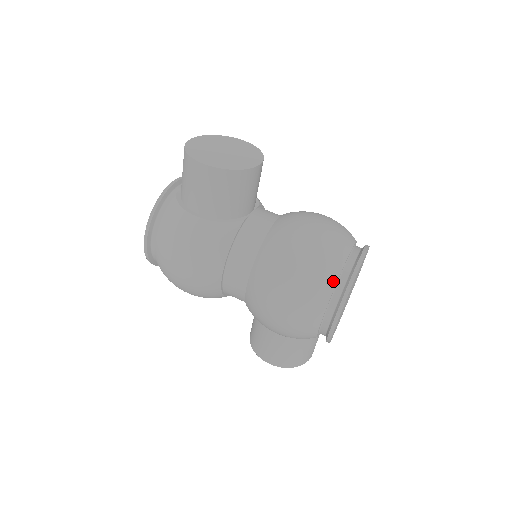
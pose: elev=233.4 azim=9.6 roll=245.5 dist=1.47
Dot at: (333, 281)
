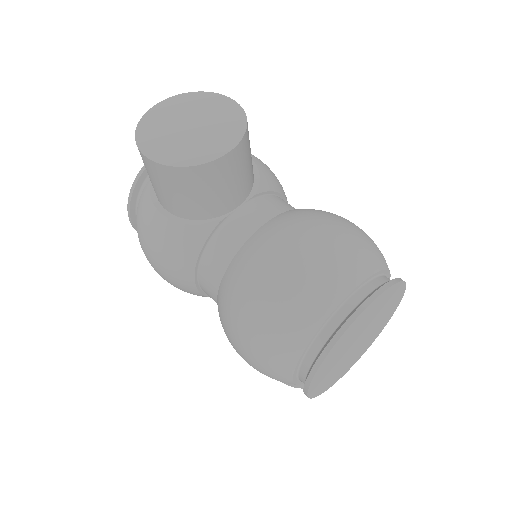
Dot at: (302, 341)
